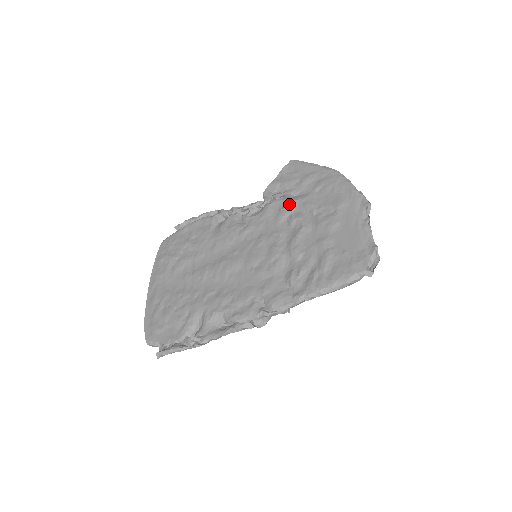
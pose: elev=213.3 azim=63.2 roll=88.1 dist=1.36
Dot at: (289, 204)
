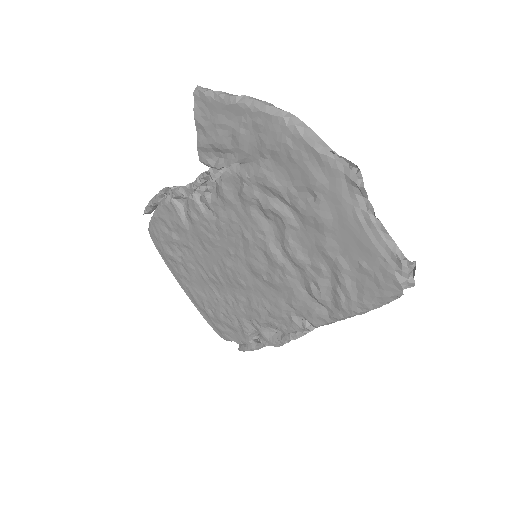
Dot at: (245, 185)
